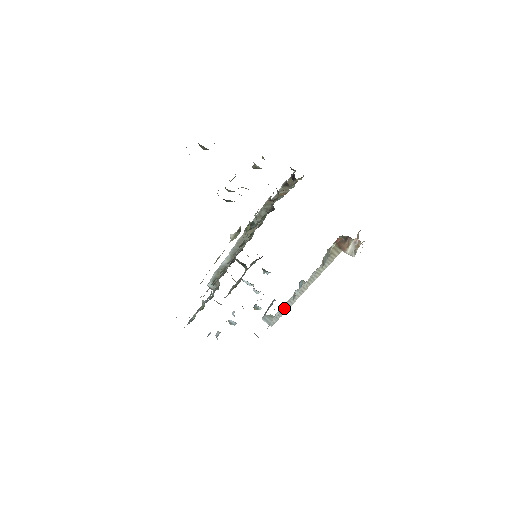
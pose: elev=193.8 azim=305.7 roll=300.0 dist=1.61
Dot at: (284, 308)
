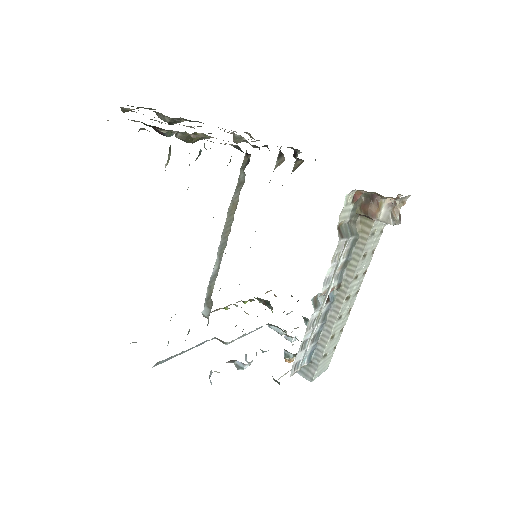
Dot at: (321, 344)
